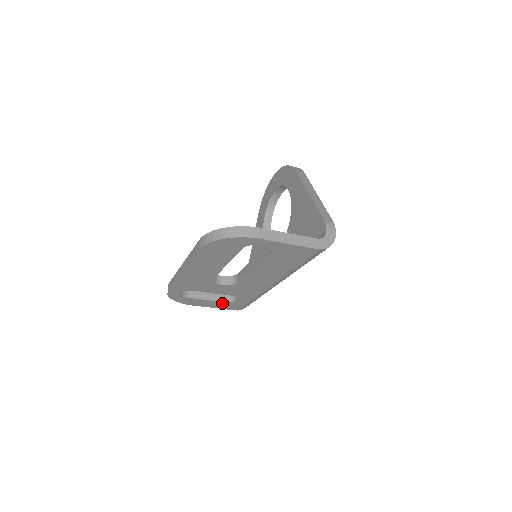
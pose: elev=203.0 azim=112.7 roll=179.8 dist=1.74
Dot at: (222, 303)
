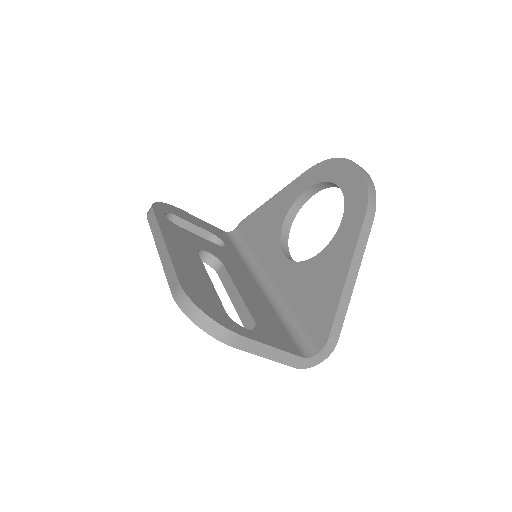
Dot at: occluded
